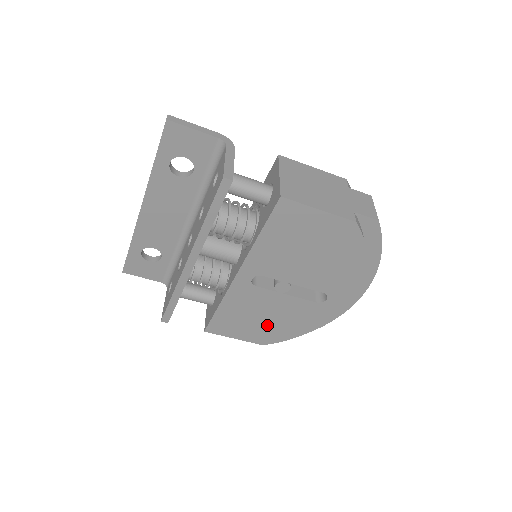
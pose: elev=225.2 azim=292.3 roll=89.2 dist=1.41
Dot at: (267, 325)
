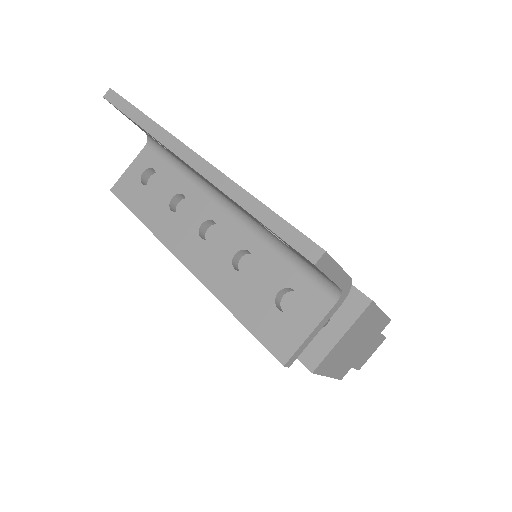
Dot at: occluded
